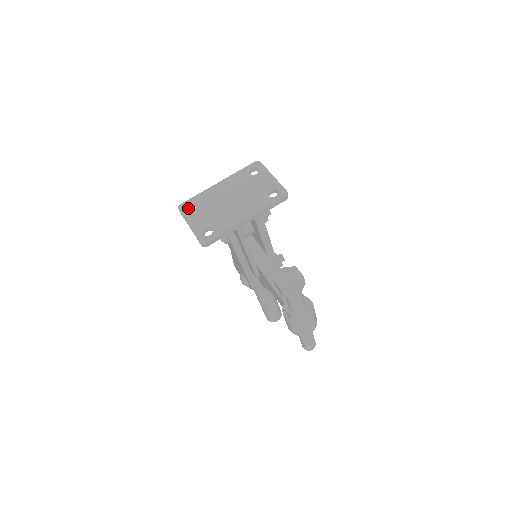
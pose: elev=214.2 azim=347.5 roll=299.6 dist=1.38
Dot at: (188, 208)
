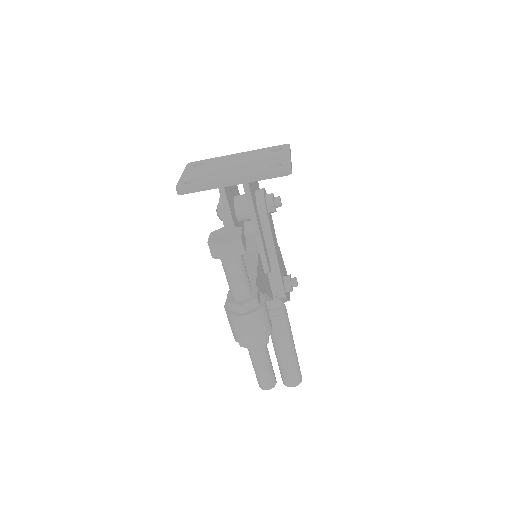
Dot at: occluded
